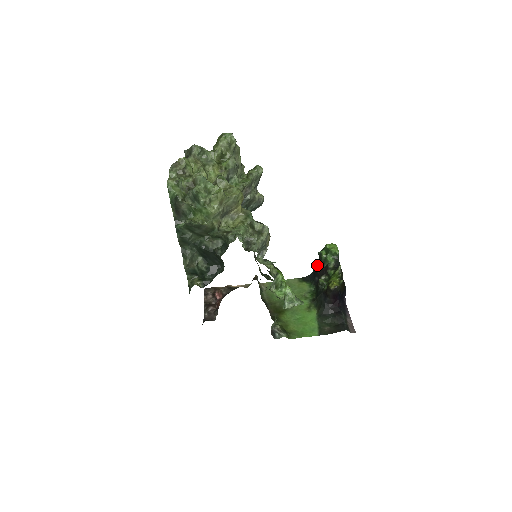
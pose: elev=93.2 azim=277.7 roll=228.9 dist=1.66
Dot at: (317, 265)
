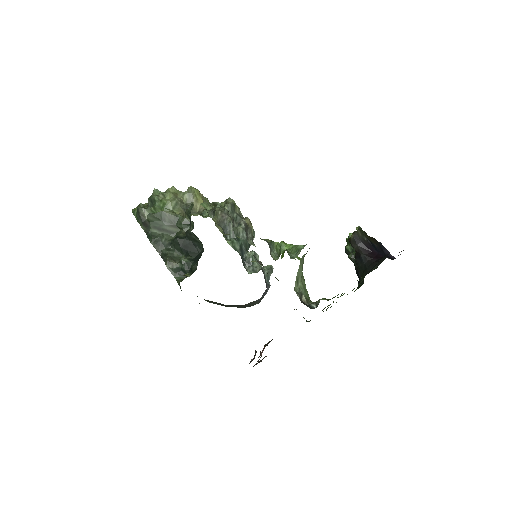
Dot at: occluded
